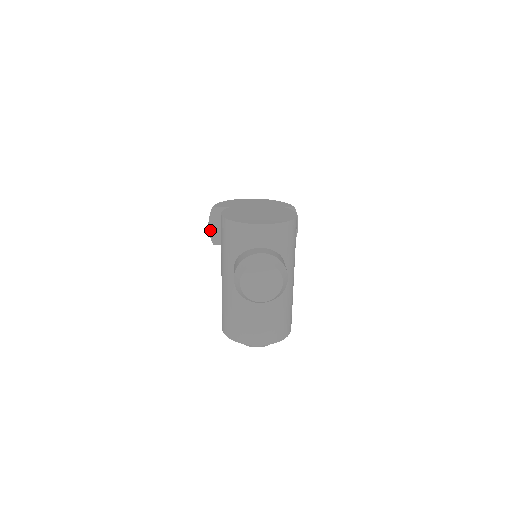
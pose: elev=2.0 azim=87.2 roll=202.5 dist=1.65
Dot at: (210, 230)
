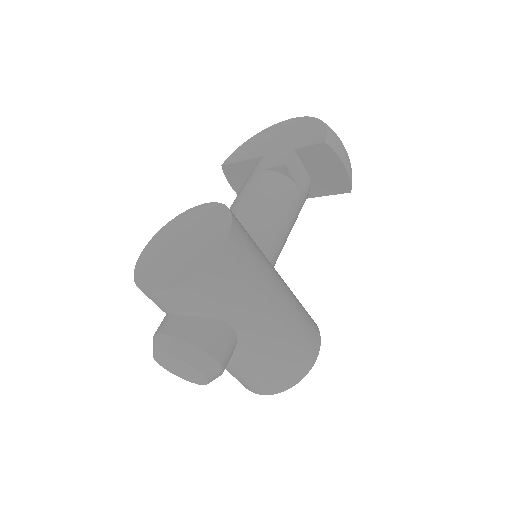
Dot at: (236, 191)
